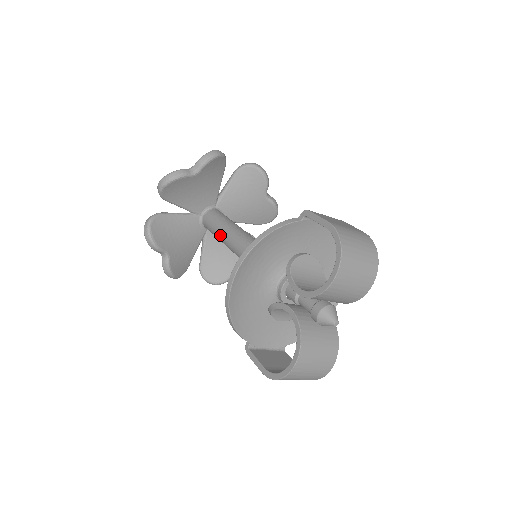
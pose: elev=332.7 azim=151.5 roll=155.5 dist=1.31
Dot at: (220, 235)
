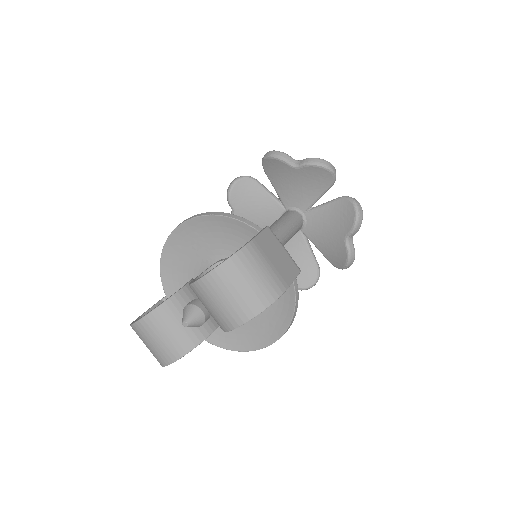
Dot at: occluded
